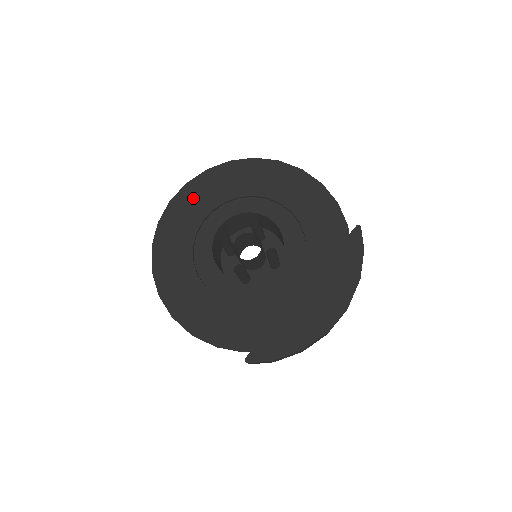
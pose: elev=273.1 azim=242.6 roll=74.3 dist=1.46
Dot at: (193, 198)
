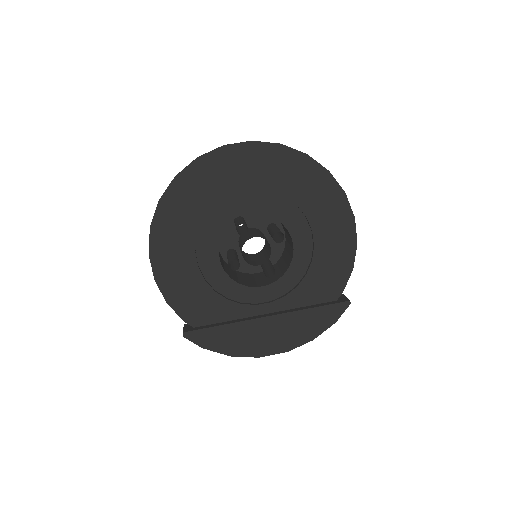
Dot at: (247, 162)
